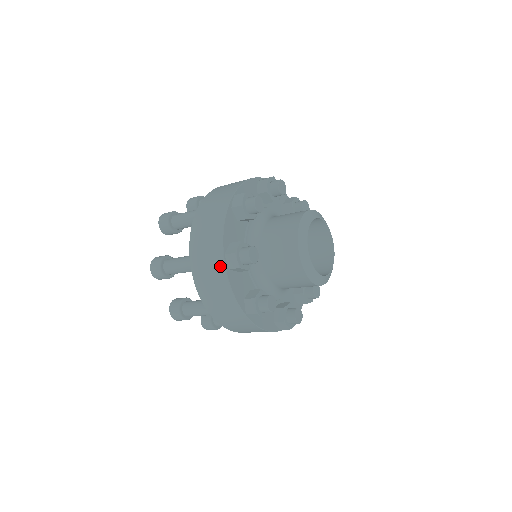
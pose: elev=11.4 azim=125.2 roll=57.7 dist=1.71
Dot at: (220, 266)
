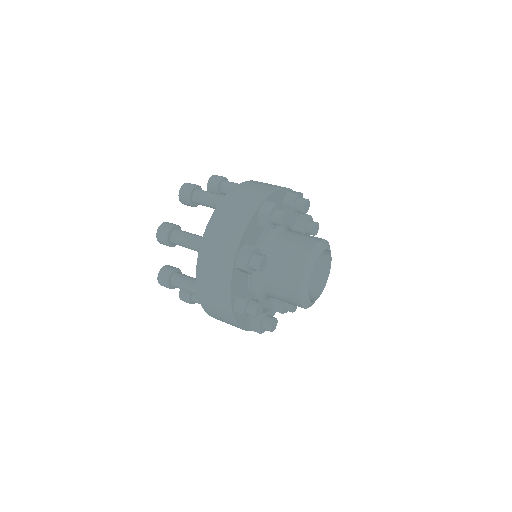
Dot at: (229, 316)
